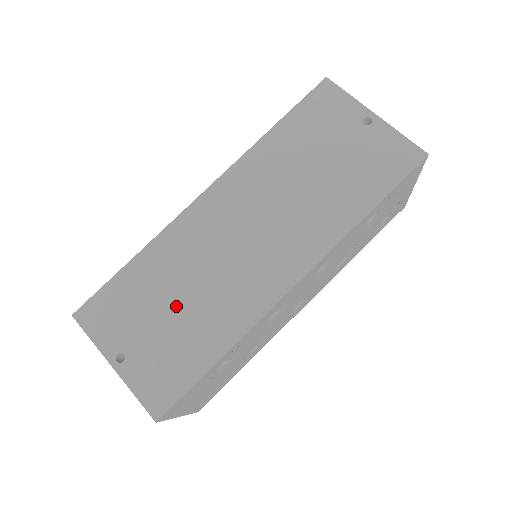
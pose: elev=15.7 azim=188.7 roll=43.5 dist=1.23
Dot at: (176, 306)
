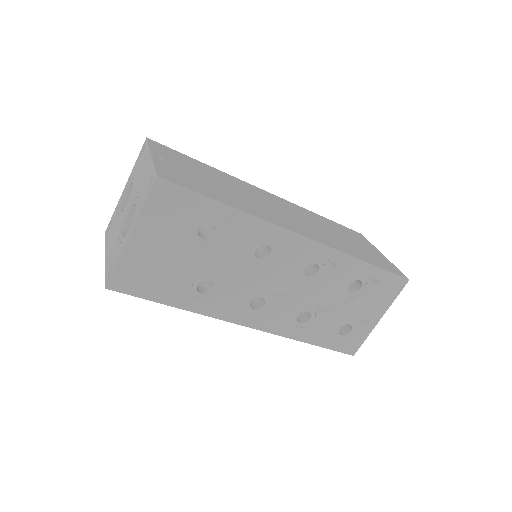
Dot at: (218, 183)
